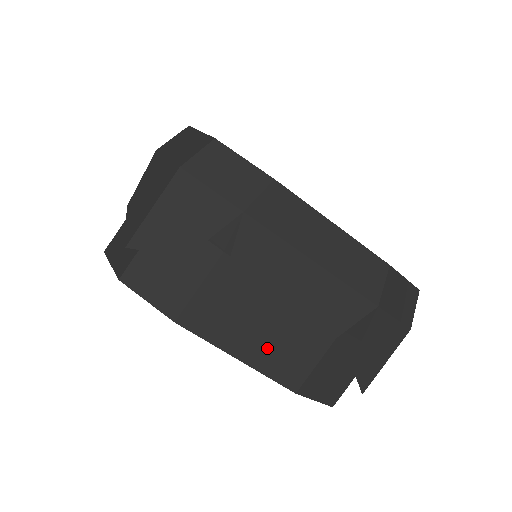
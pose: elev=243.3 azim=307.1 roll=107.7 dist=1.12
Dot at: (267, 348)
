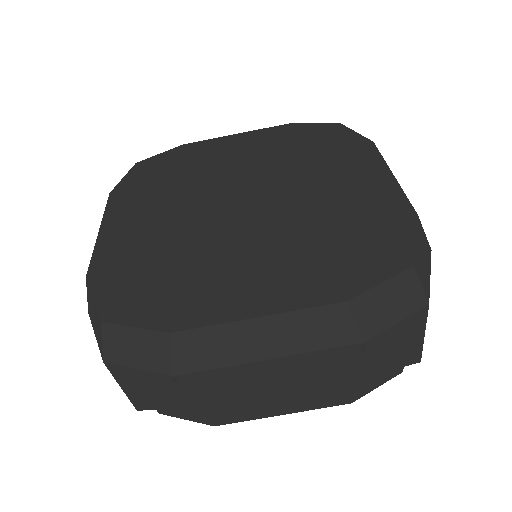
Dot at: occluded
